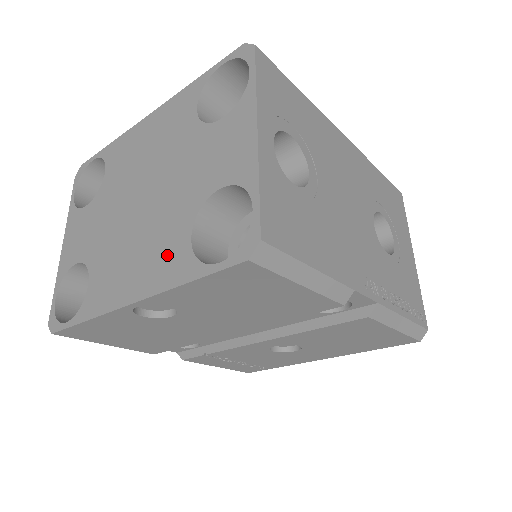
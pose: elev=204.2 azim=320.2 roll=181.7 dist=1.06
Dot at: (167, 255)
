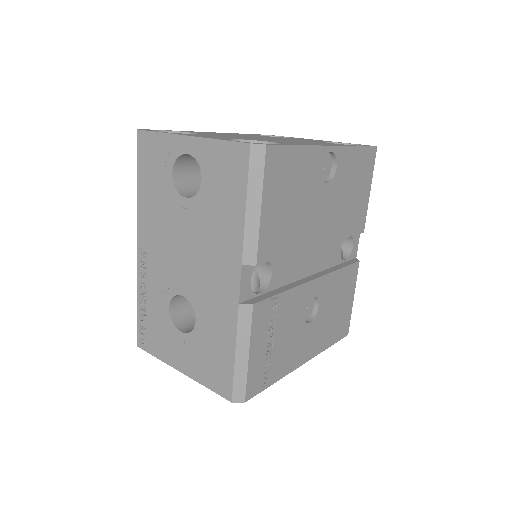
Dot at: (328, 143)
